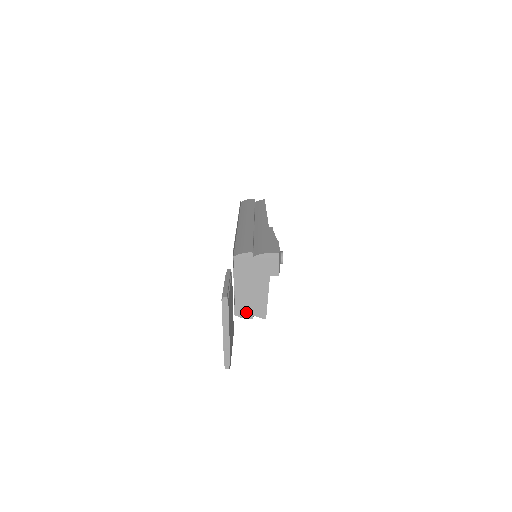
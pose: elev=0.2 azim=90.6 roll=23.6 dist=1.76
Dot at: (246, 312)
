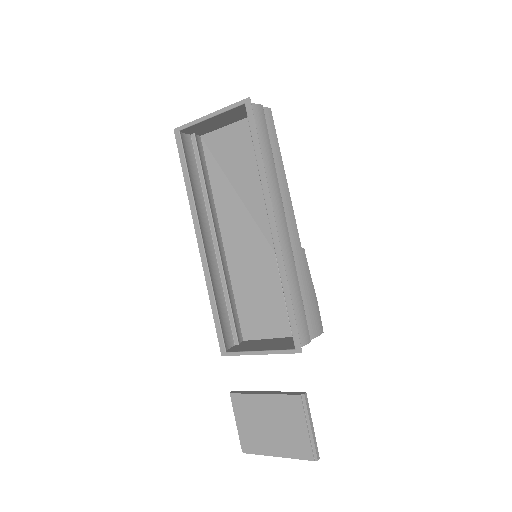
Dot at: (238, 348)
